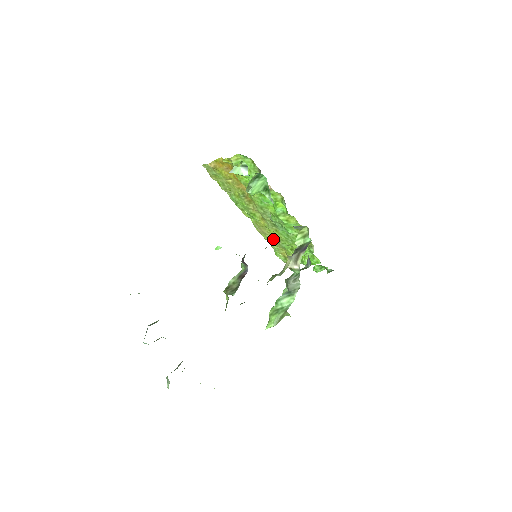
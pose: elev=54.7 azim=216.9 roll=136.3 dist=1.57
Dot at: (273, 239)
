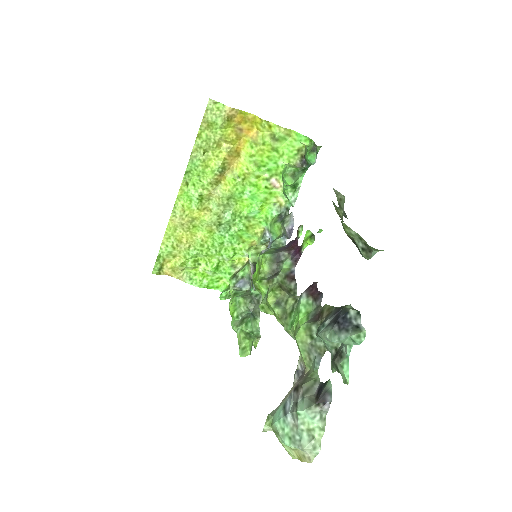
Dot at: (184, 239)
